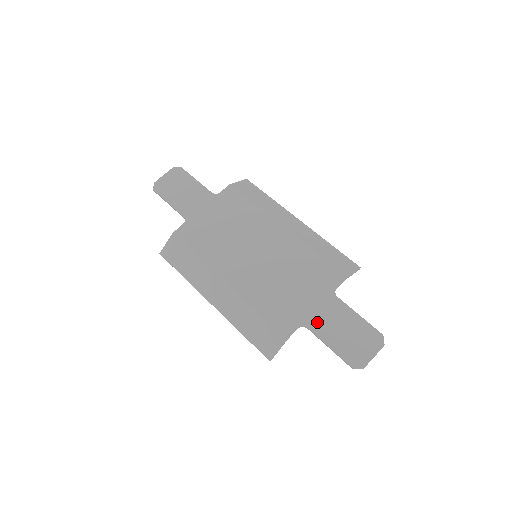
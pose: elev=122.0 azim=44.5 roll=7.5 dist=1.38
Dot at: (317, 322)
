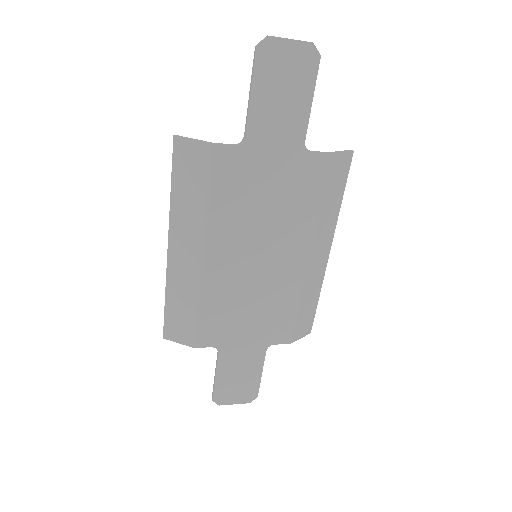
Dot at: (230, 355)
